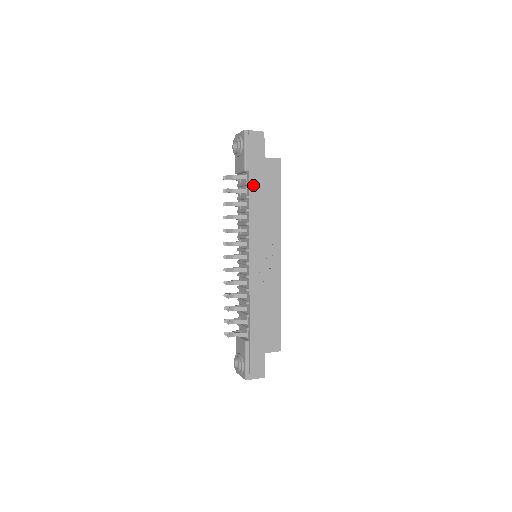
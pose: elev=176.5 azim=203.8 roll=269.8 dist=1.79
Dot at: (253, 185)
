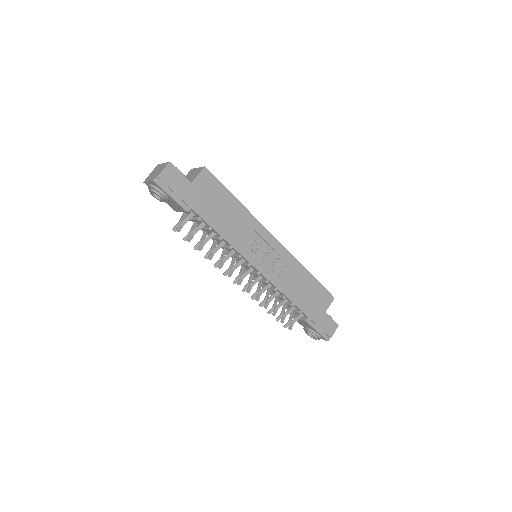
Dot at: (206, 216)
